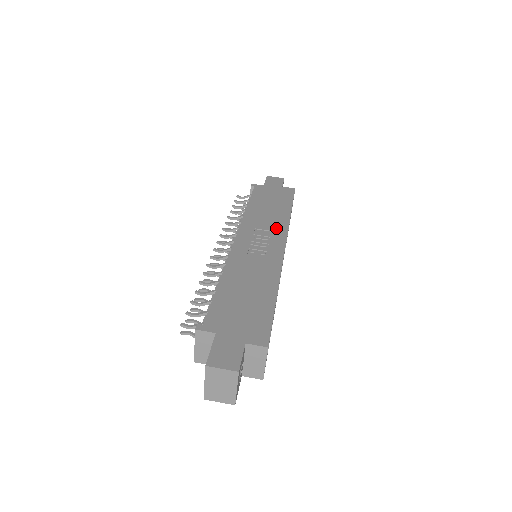
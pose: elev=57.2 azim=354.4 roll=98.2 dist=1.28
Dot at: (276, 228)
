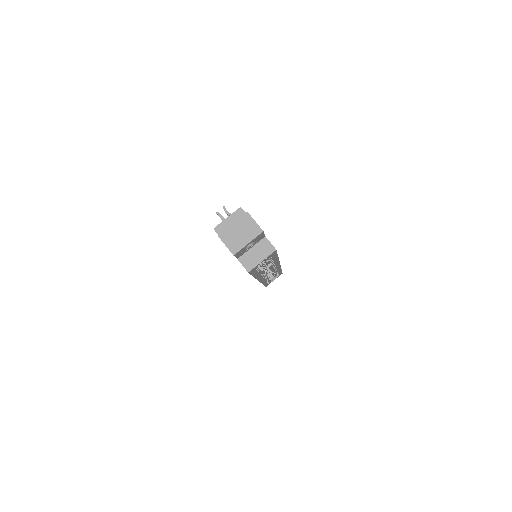
Dot at: occluded
